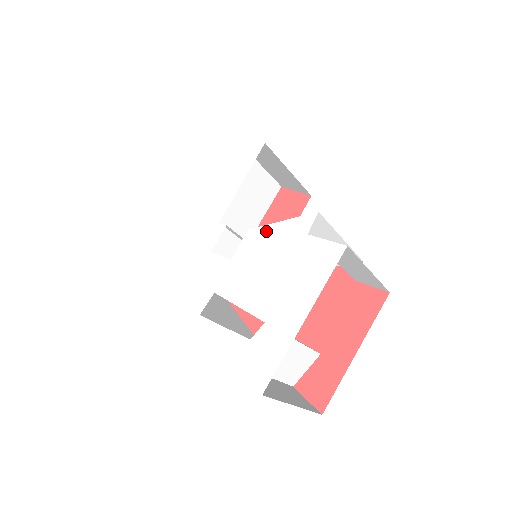
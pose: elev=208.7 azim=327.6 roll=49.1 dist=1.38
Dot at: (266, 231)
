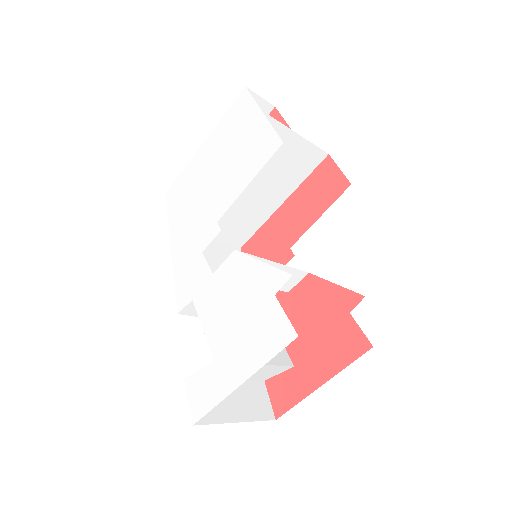
Dot at: (246, 263)
